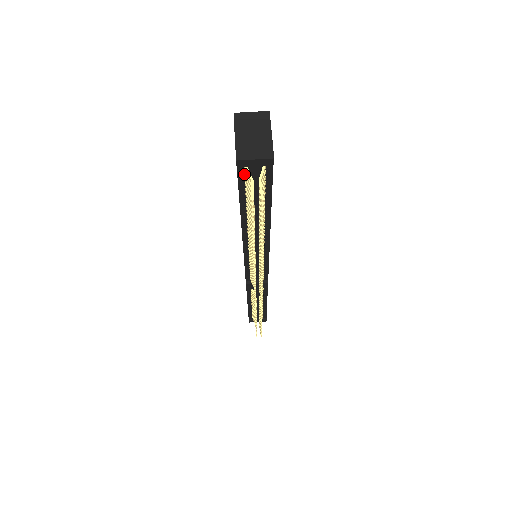
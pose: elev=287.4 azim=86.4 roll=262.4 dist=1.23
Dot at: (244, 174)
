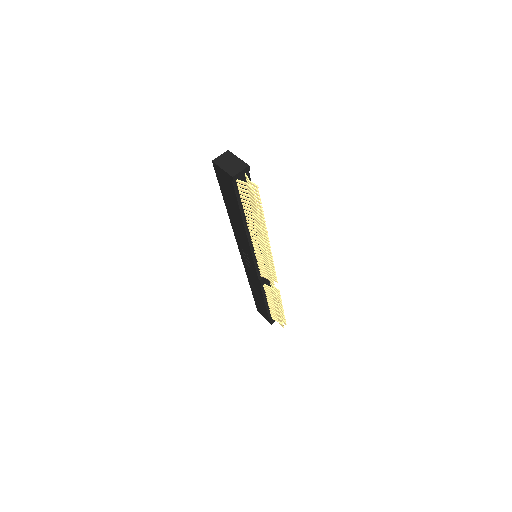
Dot at: (237, 186)
